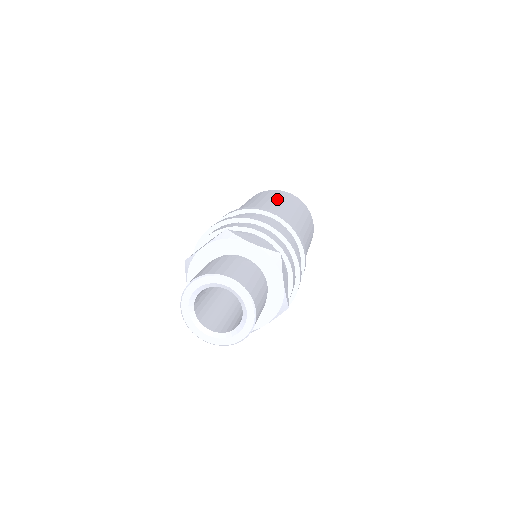
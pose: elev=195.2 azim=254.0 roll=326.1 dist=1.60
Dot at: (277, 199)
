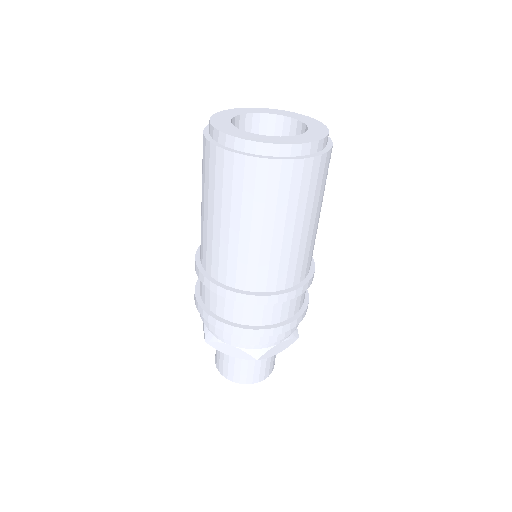
Dot at: (229, 216)
